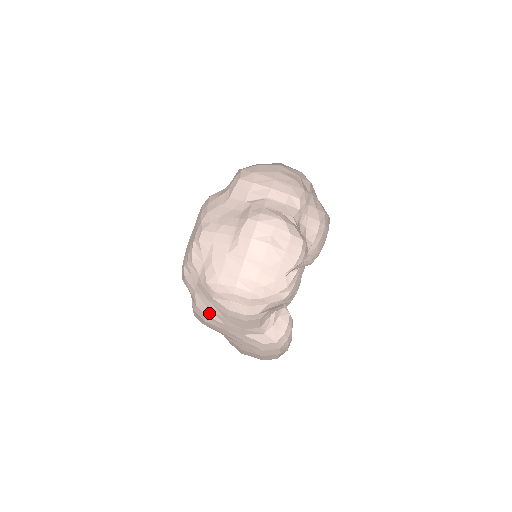
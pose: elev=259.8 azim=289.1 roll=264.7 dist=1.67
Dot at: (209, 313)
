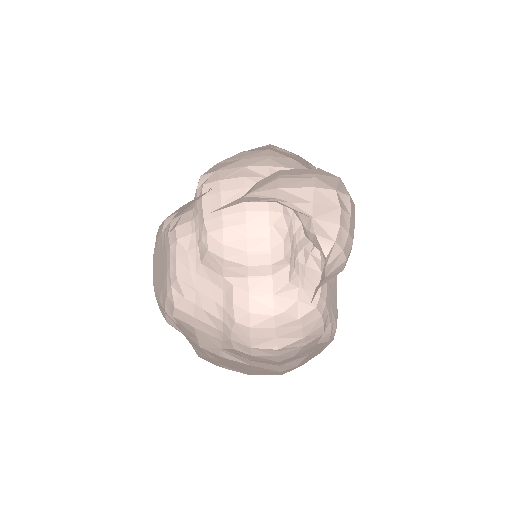
Dot at: occluded
